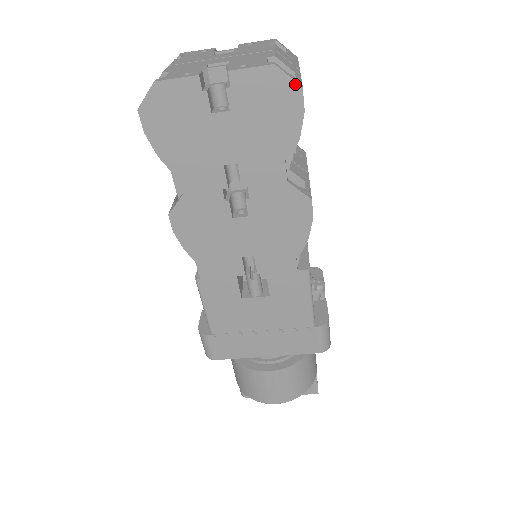
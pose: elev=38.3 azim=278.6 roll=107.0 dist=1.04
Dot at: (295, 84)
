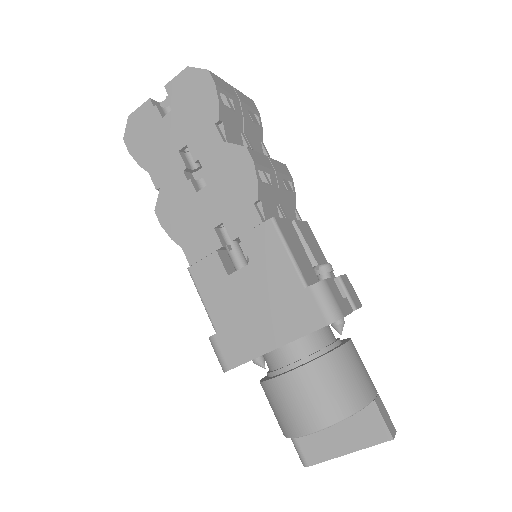
Dot at: (203, 71)
